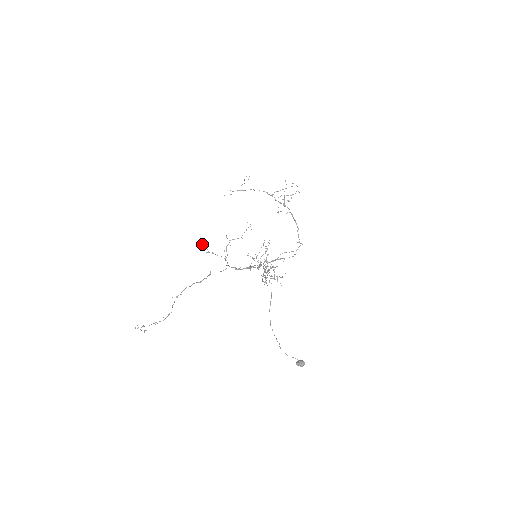
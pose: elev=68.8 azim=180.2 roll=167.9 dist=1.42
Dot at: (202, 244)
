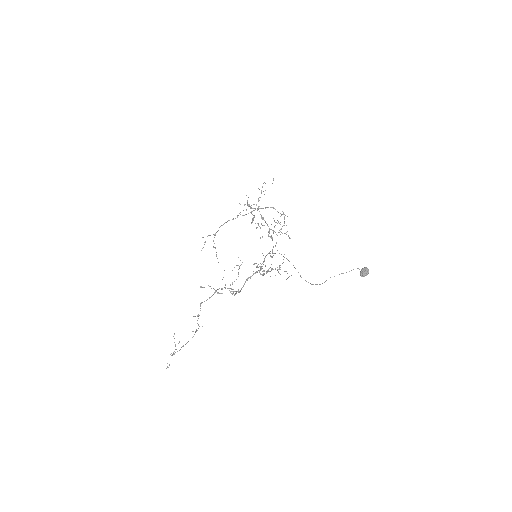
Dot at: (202, 287)
